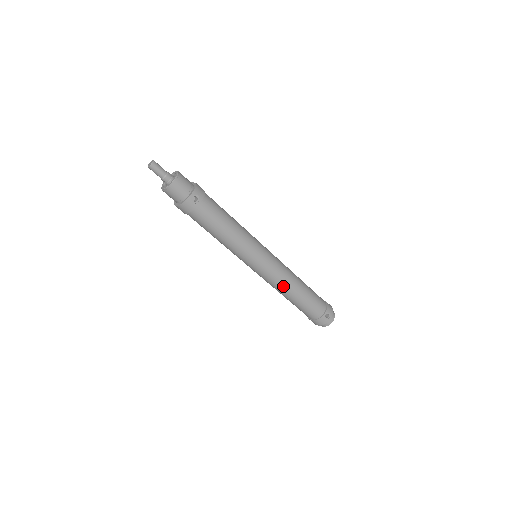
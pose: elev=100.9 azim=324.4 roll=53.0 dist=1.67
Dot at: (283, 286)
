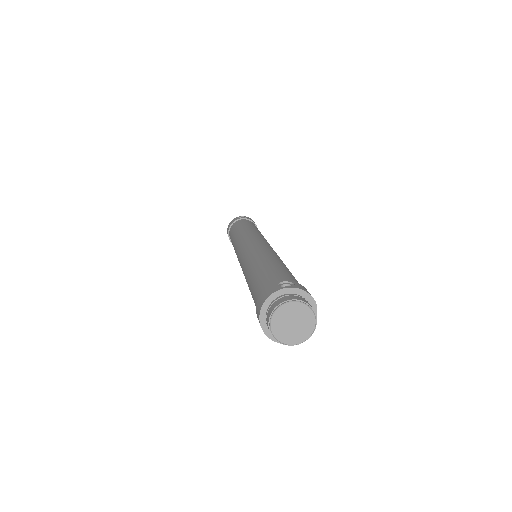
Dot at: (253, 256)
